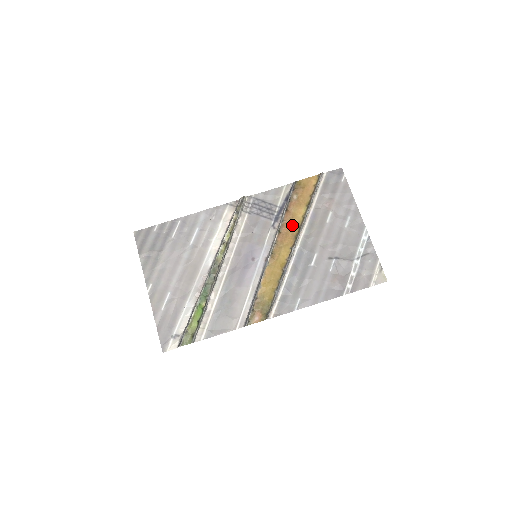
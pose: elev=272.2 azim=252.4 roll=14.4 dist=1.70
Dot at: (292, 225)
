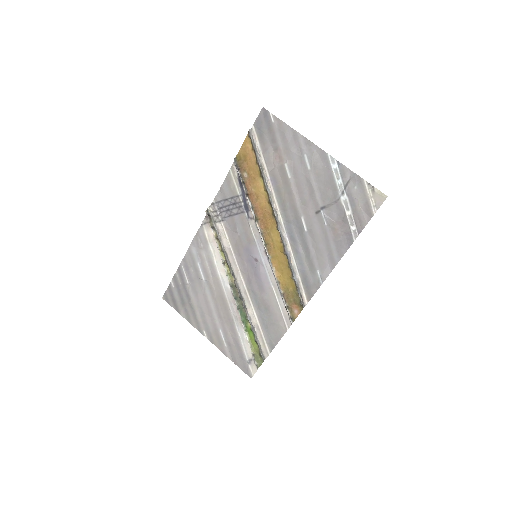
Dot at: (262, 205)
